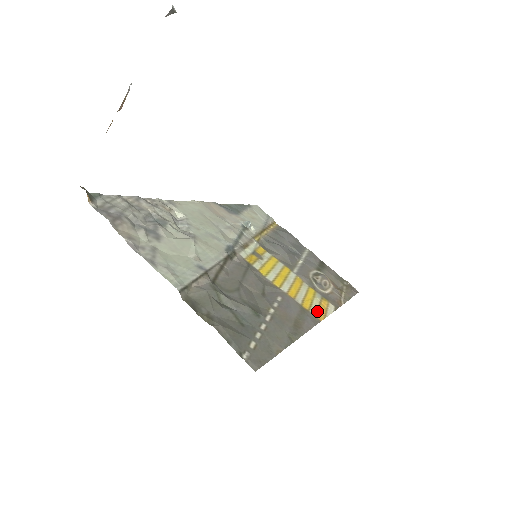
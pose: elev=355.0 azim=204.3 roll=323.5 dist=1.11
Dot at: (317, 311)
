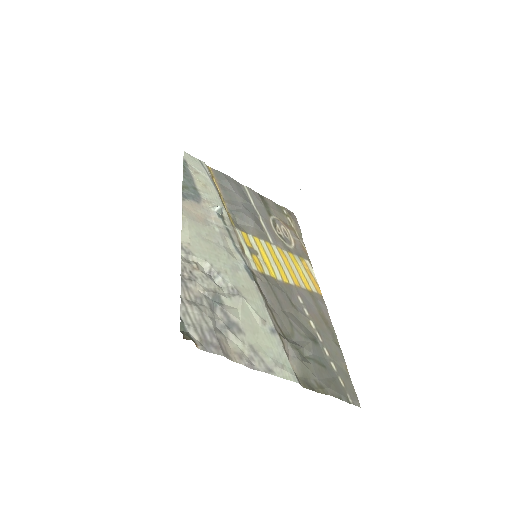
Dot at: (313, 284)
